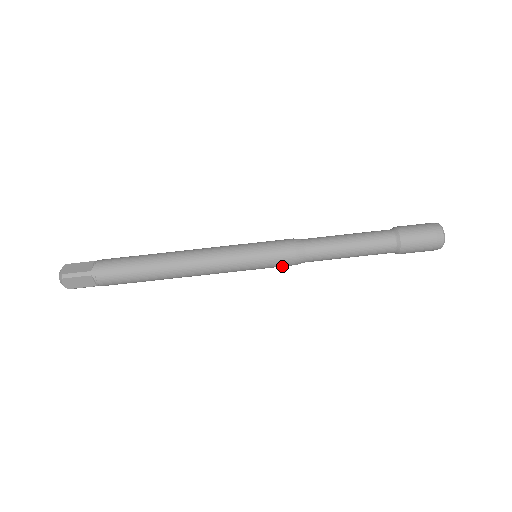
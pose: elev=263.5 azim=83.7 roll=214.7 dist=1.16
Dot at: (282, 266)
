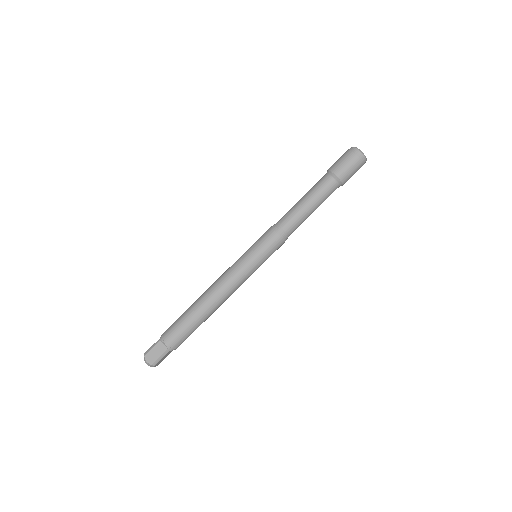
Dot at: occluded
